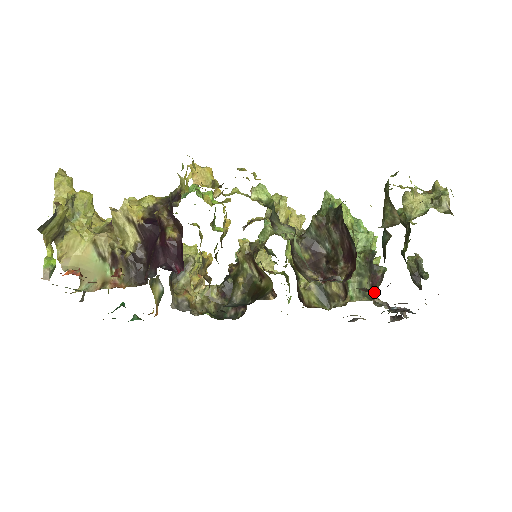
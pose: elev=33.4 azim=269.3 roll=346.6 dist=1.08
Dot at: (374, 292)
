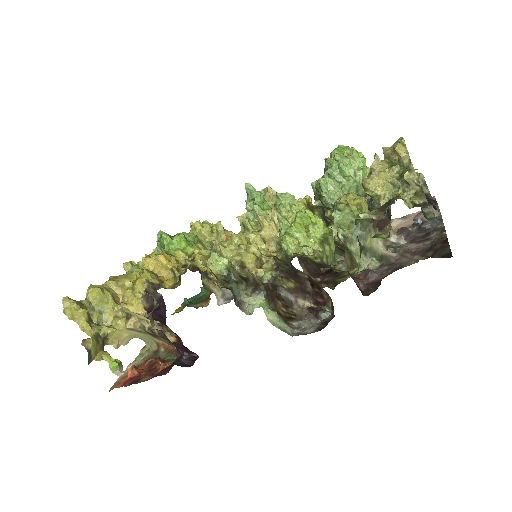
Dot at: (385, 233)
